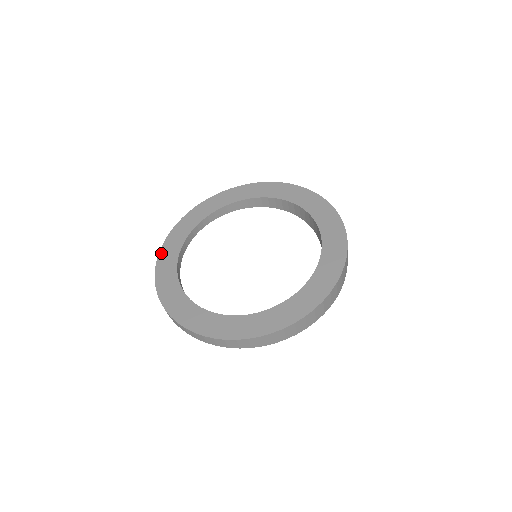
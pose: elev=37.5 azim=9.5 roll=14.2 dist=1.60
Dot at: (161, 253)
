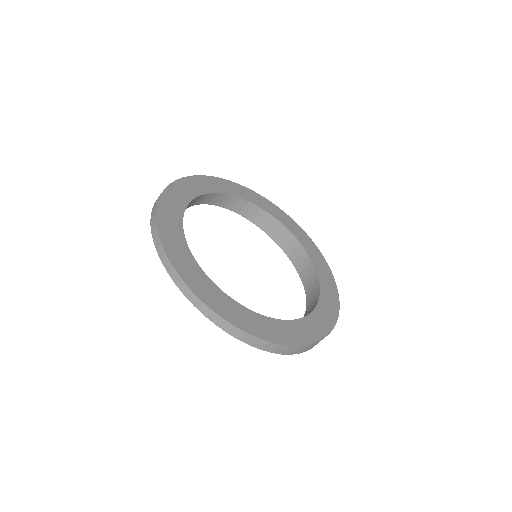
Dot at: (183, 275)
